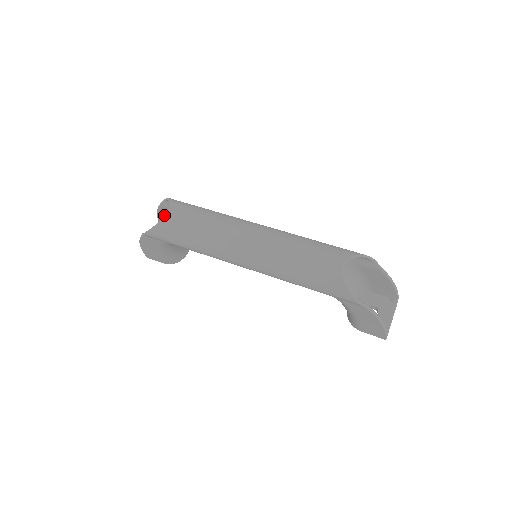
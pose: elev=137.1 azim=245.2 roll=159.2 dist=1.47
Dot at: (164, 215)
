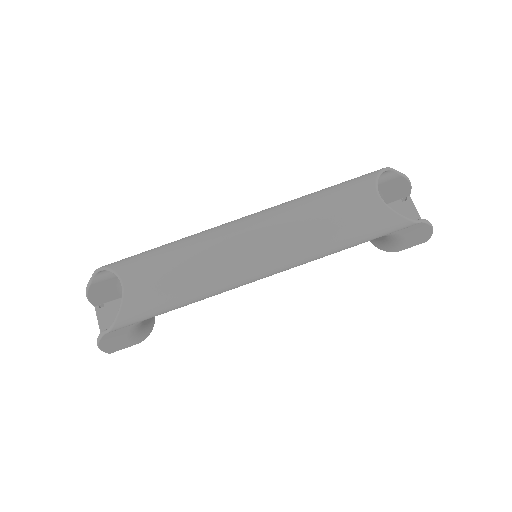
Dot at: (99, 291)
